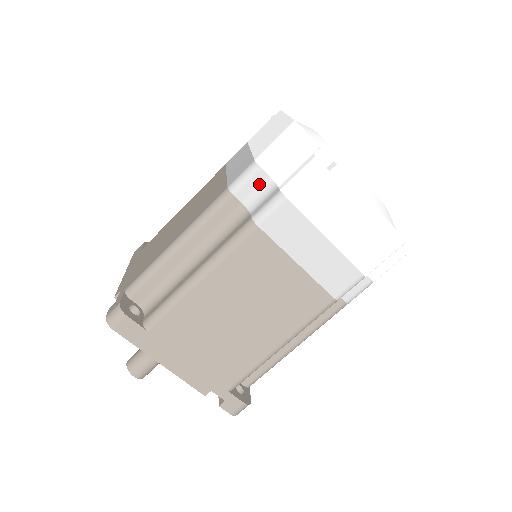
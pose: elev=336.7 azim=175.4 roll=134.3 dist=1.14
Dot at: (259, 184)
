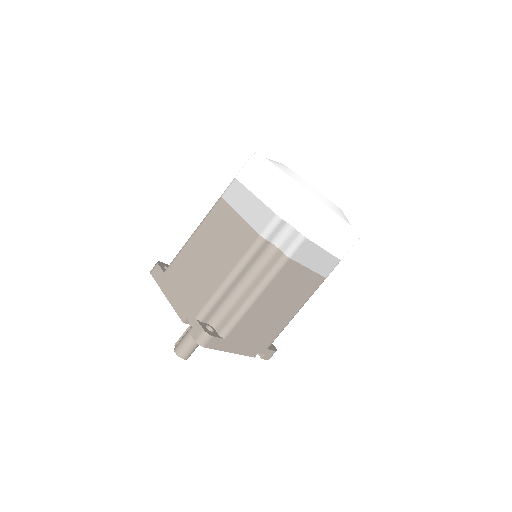
Dot at: (281, 228)
